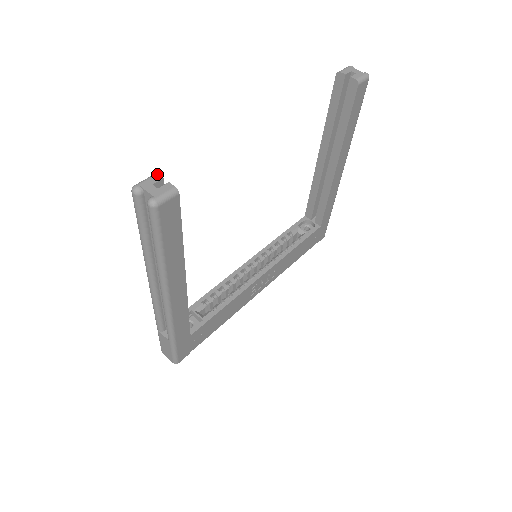
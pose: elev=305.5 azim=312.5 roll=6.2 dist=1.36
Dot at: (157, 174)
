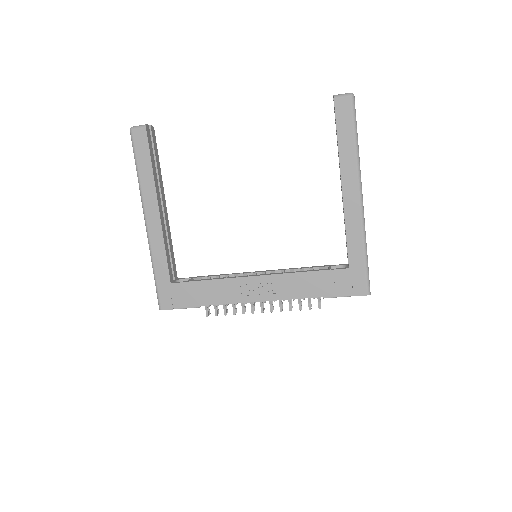
Dot at: (152, 126)
